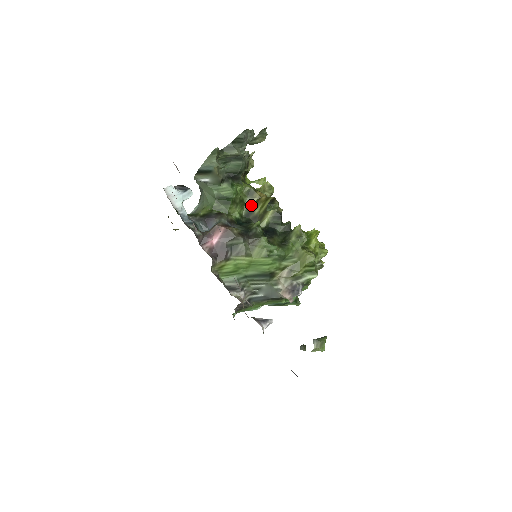
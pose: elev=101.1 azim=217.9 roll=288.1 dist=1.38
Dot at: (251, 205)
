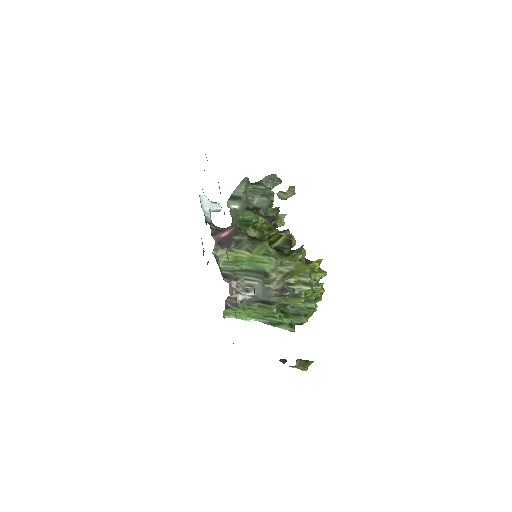
Dot at: (269, 236)
